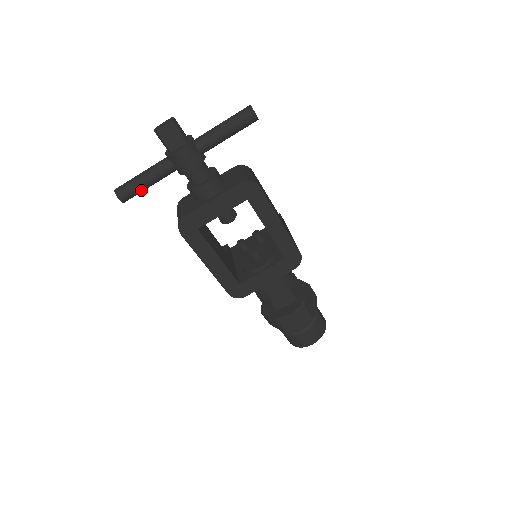
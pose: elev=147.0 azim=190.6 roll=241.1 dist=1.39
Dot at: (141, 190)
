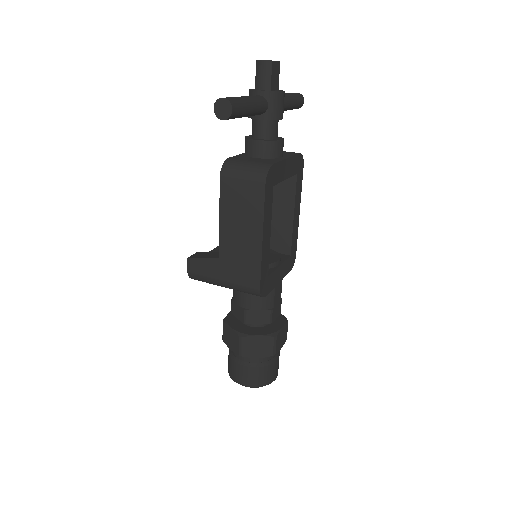
Dot at: (244, 114)
